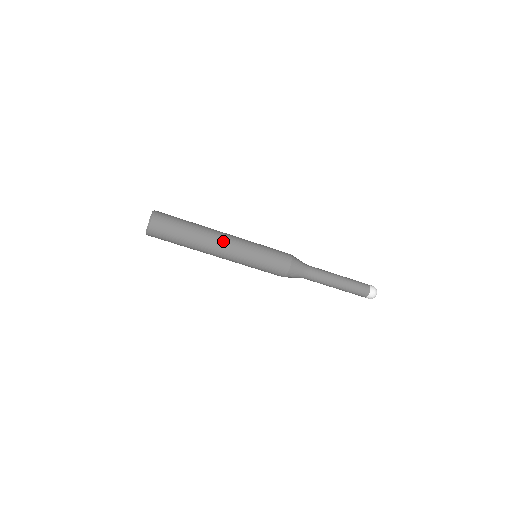
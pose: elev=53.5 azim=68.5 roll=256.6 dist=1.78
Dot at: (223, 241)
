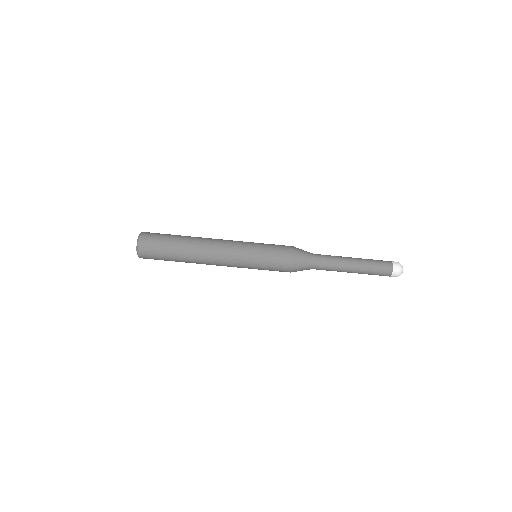
Dot at: (214, 254)
